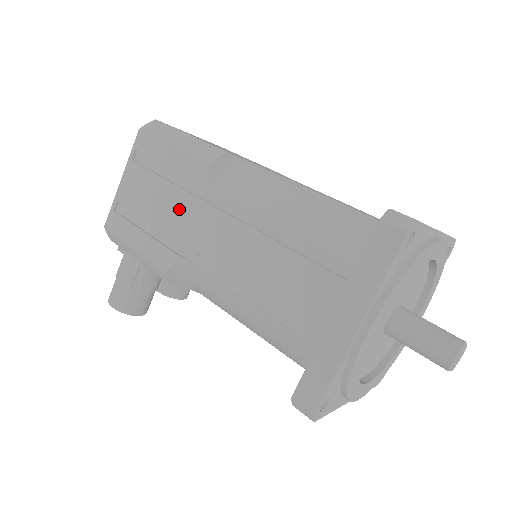
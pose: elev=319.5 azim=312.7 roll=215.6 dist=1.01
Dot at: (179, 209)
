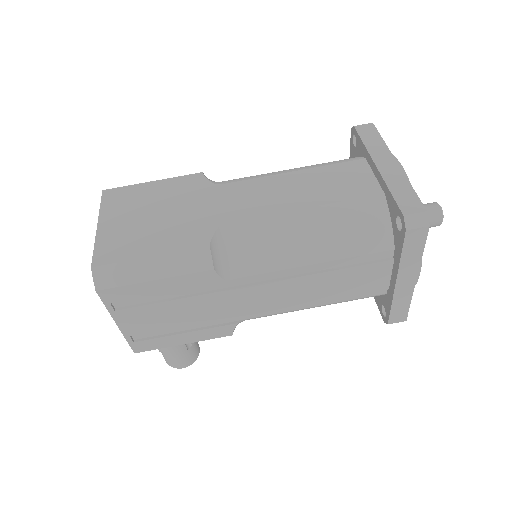
Dot at: (208, 306)
